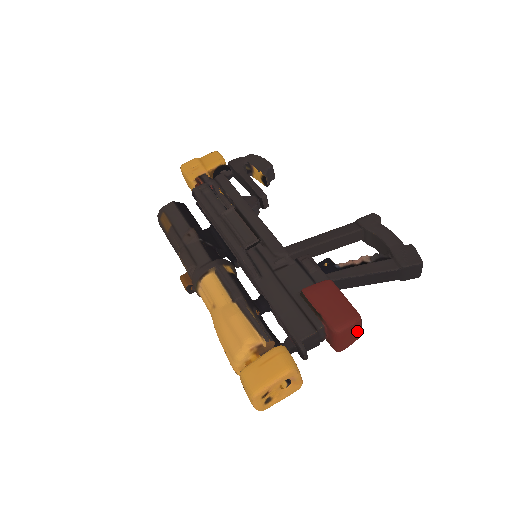
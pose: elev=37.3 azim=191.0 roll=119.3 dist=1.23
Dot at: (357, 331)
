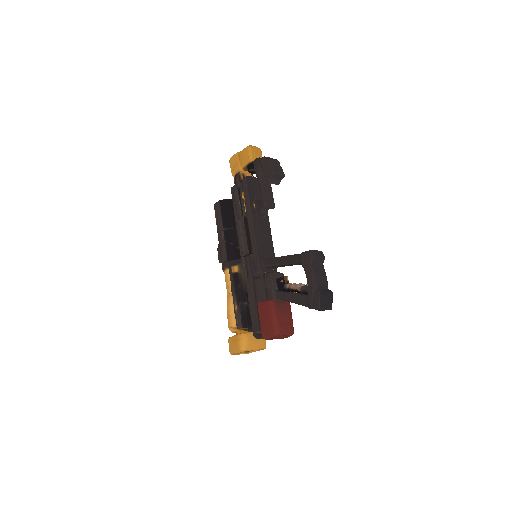
Dot at: (284, 335)
